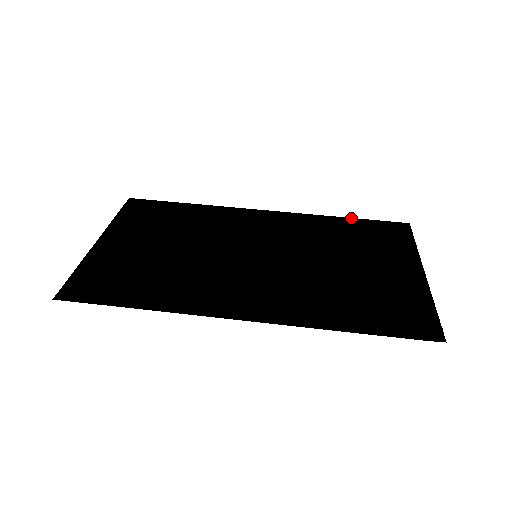
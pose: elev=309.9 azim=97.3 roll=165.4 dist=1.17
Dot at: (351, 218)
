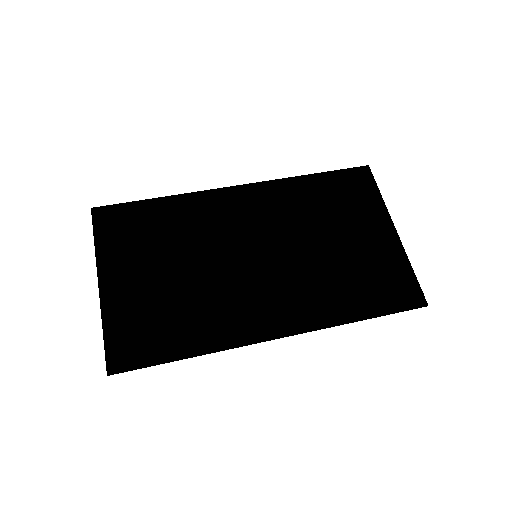
Dot at: (318, 173)
